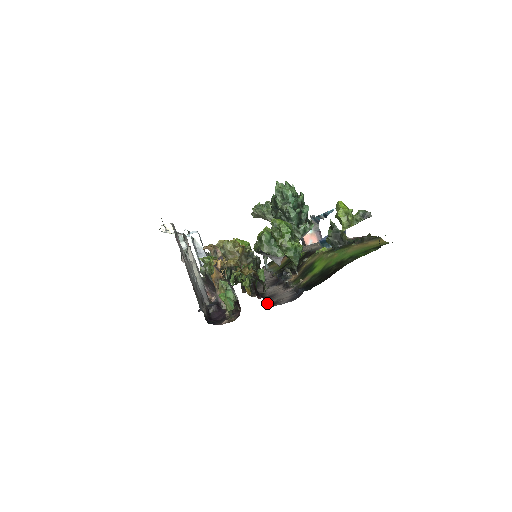
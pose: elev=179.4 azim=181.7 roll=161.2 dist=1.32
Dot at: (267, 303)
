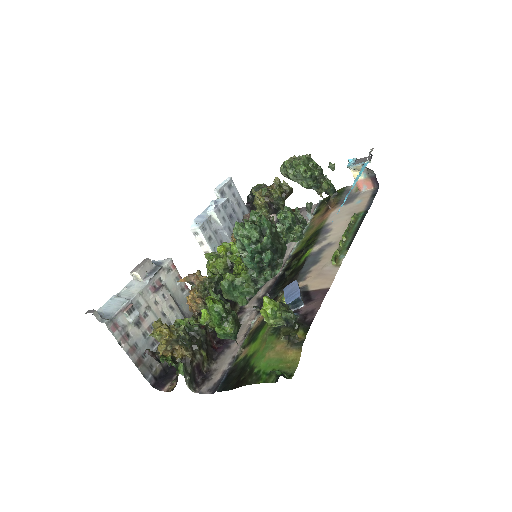
Dot at: (191, 388)
